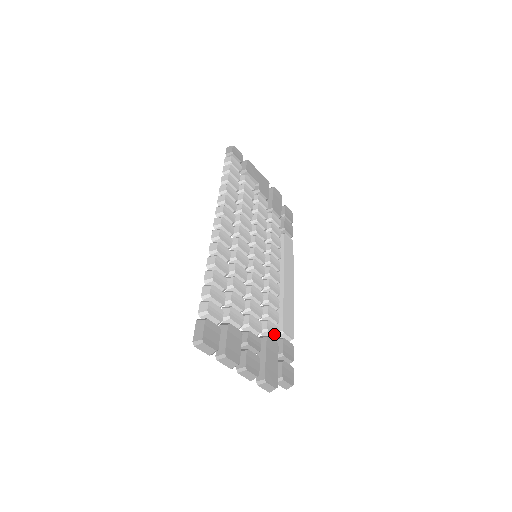
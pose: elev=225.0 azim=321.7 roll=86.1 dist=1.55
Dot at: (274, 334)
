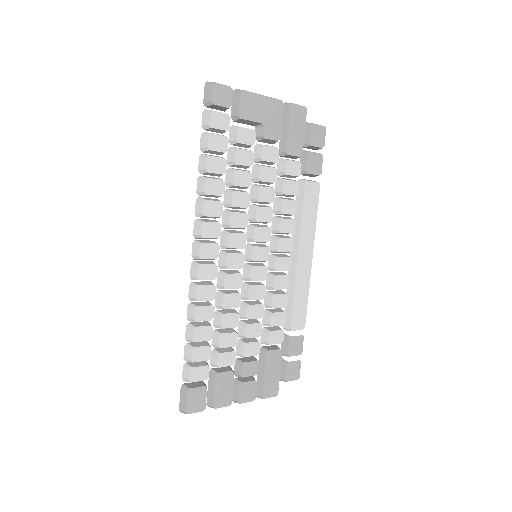
Dot at: (277, 342)
